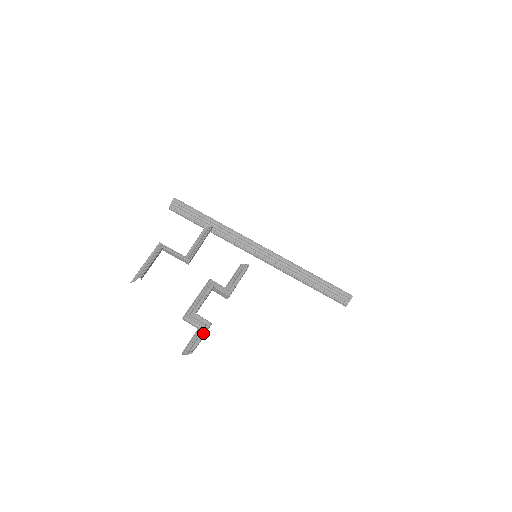
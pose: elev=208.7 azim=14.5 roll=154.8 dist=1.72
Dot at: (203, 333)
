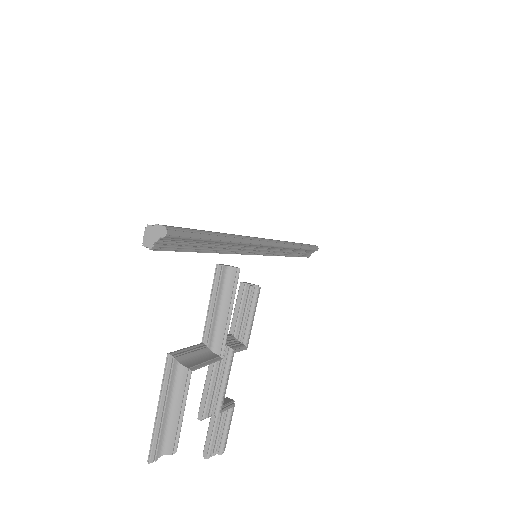
Dot at: occluded
